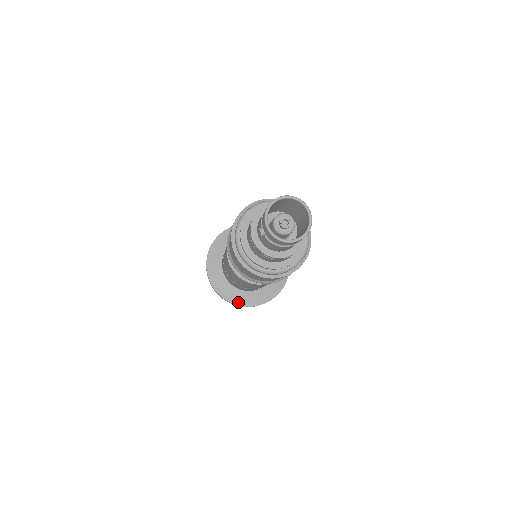
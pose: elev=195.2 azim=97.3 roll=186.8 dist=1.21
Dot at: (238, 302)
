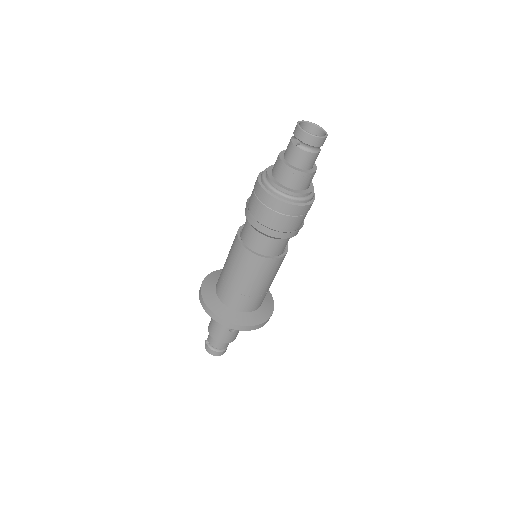
Dot at: (240, 323)
